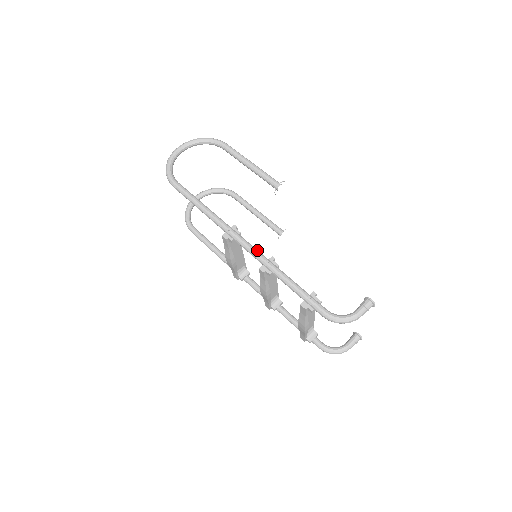
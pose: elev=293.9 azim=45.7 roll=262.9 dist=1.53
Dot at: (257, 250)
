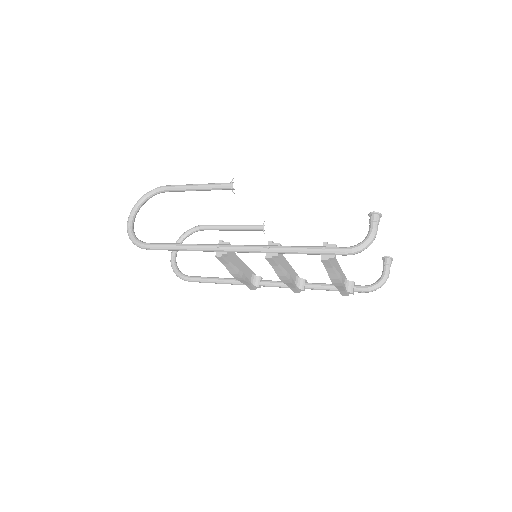
Dot at: (253, 245)
